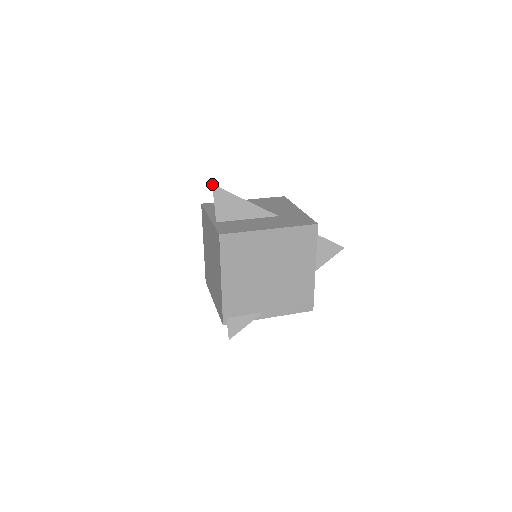
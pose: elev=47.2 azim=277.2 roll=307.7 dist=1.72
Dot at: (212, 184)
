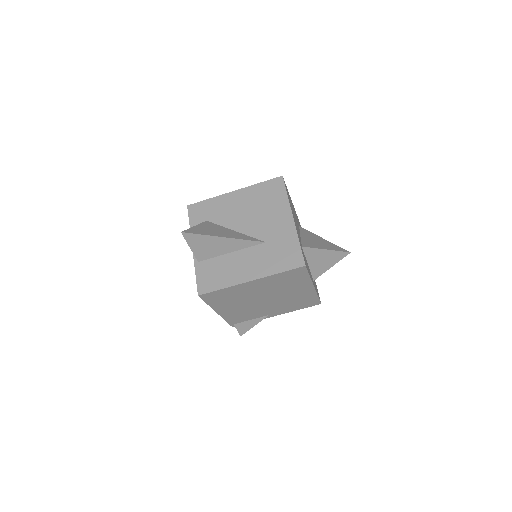
Dot at: (181, 232)
